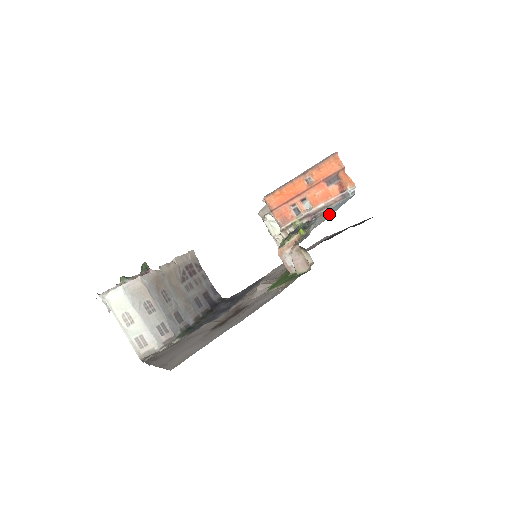
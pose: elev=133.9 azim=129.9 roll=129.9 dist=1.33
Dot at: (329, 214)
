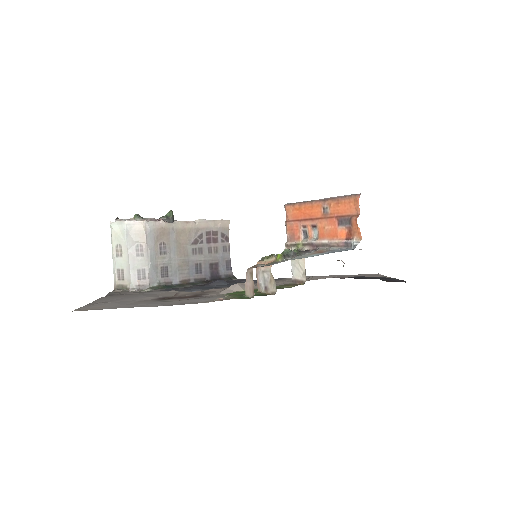
Dot at: (313, 255)
